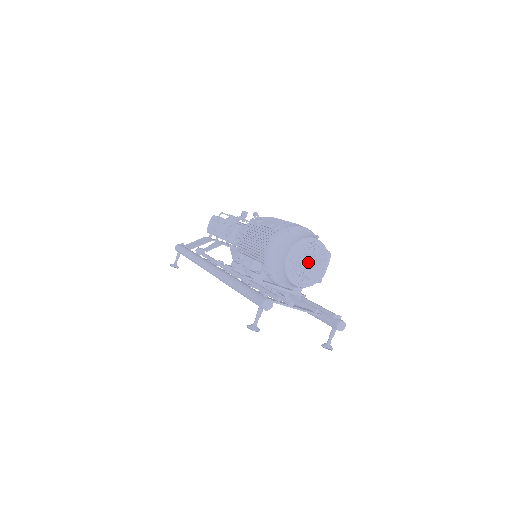
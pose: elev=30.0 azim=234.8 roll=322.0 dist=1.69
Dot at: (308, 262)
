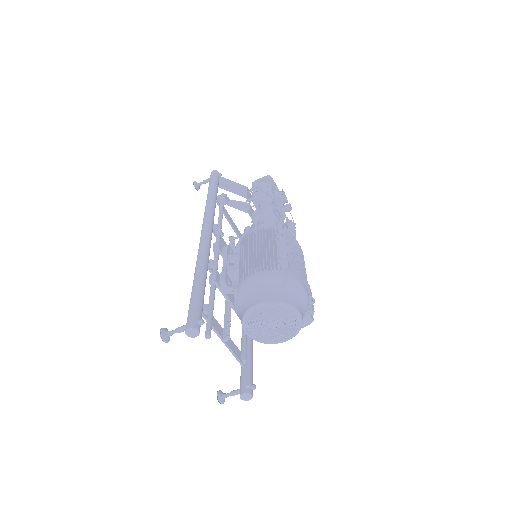
Dot at: (273, 324)
